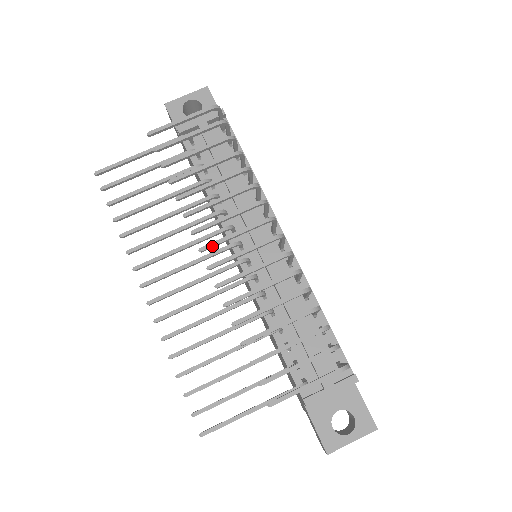
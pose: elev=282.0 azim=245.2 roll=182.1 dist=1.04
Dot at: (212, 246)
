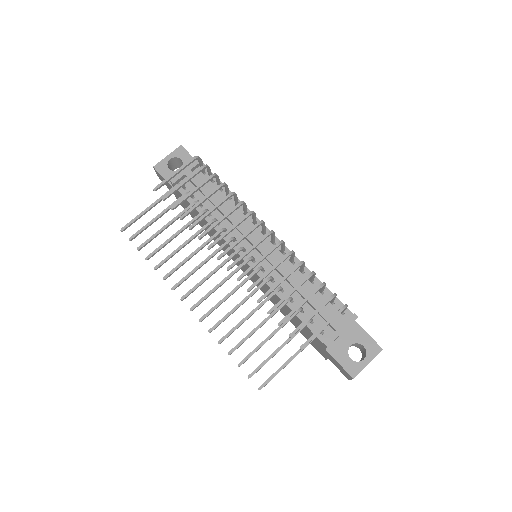
Dot at: (226, 253)
